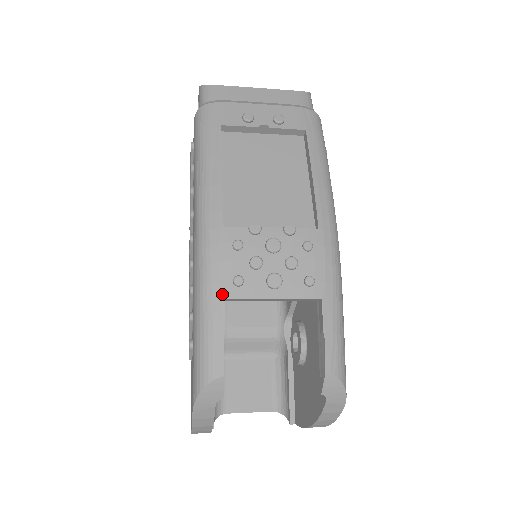
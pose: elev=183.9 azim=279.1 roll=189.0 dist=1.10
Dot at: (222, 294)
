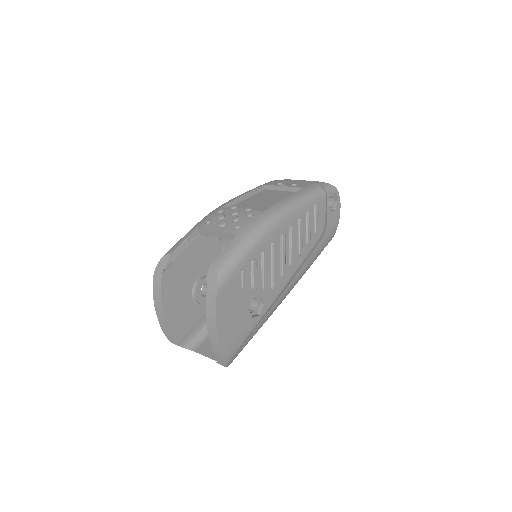
Dot at: (198, 226)
